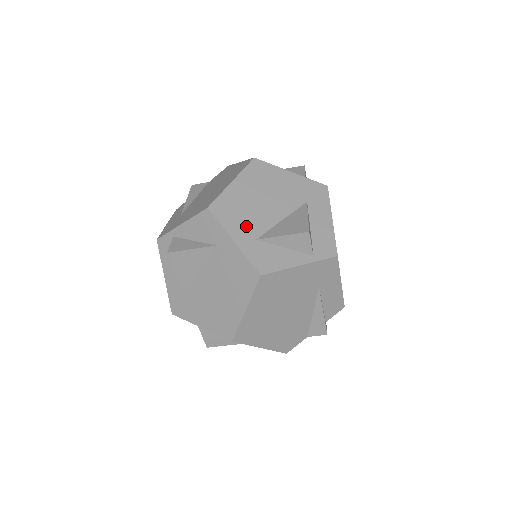
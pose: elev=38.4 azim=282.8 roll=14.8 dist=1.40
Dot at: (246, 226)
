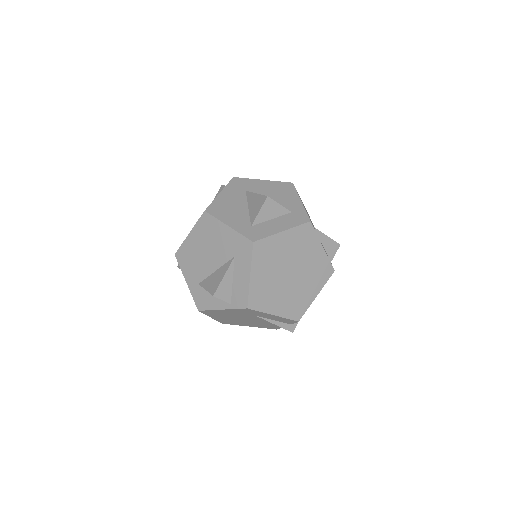
Dot at: (194, 272)
